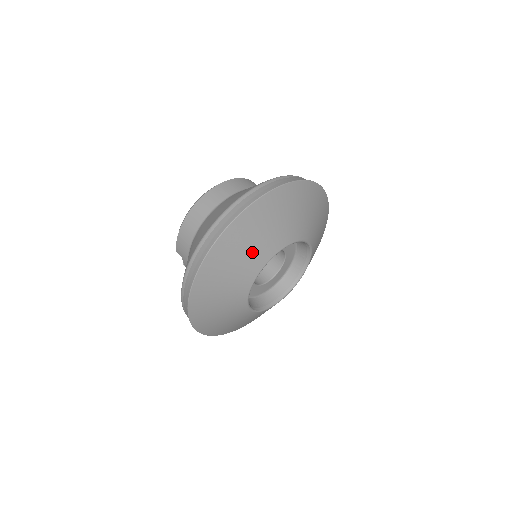
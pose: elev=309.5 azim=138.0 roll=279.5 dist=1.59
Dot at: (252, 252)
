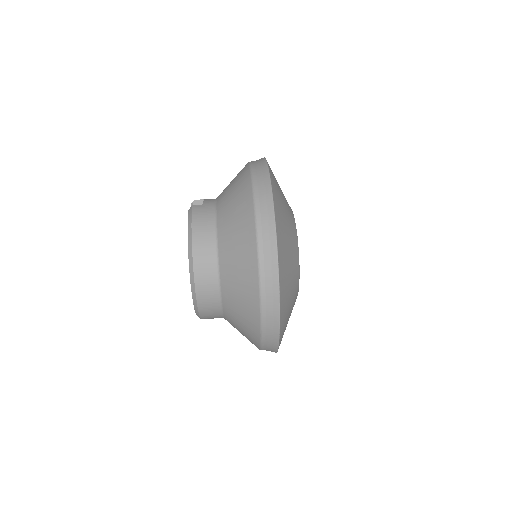
Dot at: (292, 297)
